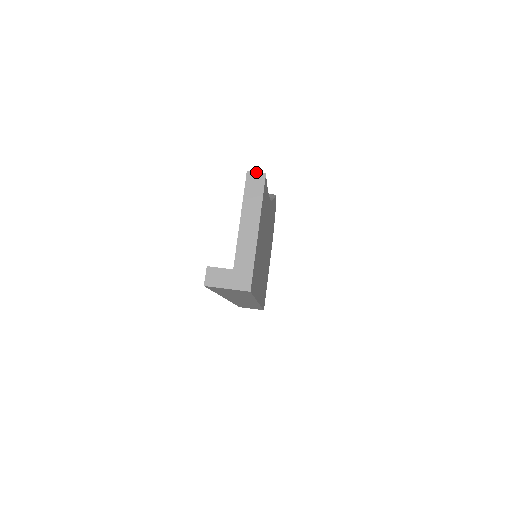
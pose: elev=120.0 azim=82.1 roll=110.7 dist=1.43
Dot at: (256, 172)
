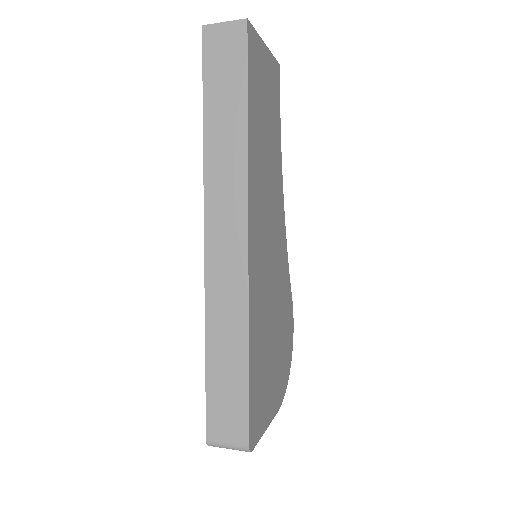
Dot at: occluded
